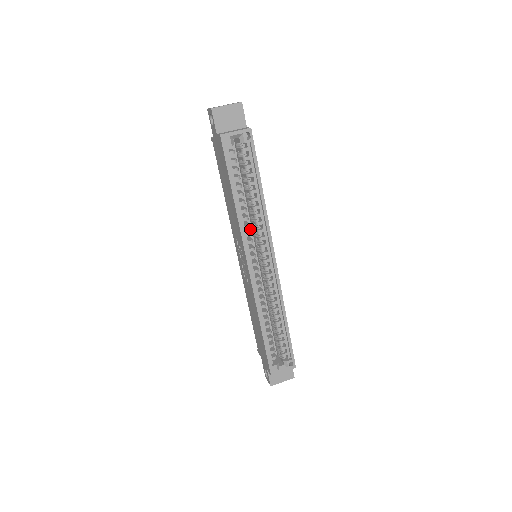
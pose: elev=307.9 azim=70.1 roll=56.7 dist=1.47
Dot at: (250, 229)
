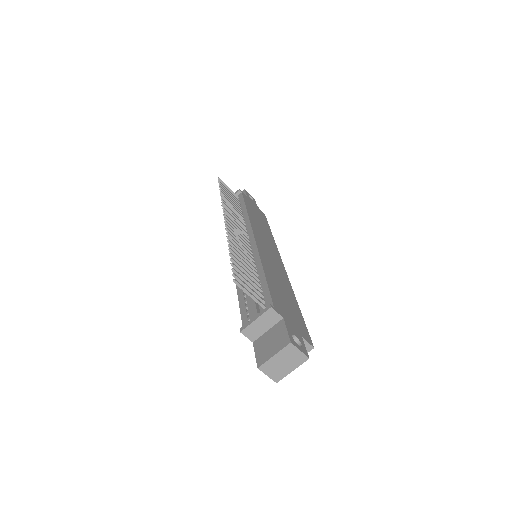
Dot at: occluded
